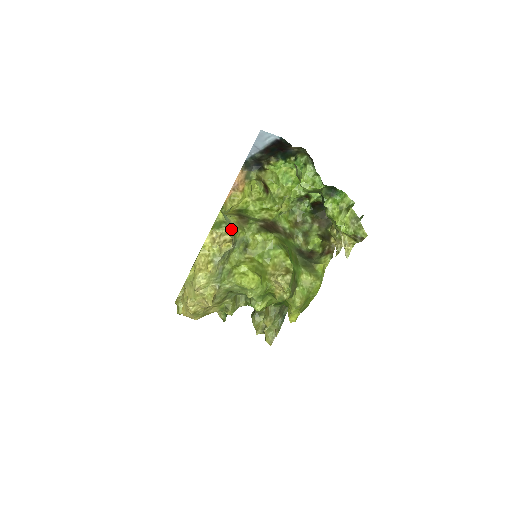
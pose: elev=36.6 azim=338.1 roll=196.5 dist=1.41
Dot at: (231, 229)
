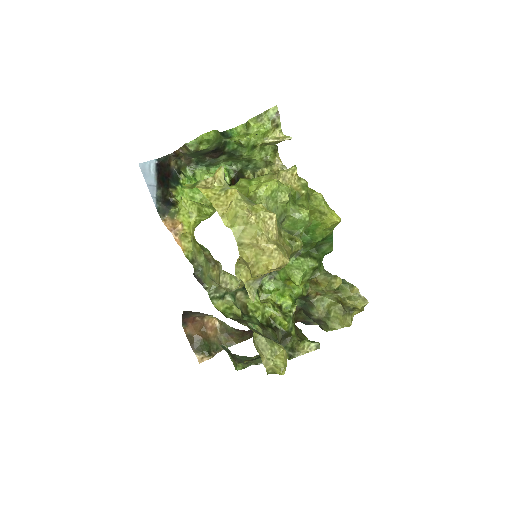
Dot at: occluded
